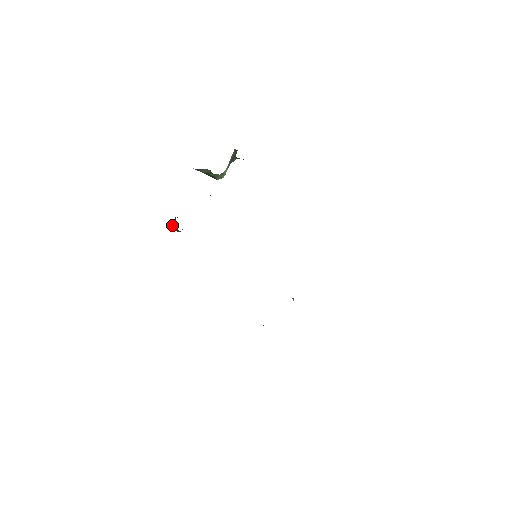
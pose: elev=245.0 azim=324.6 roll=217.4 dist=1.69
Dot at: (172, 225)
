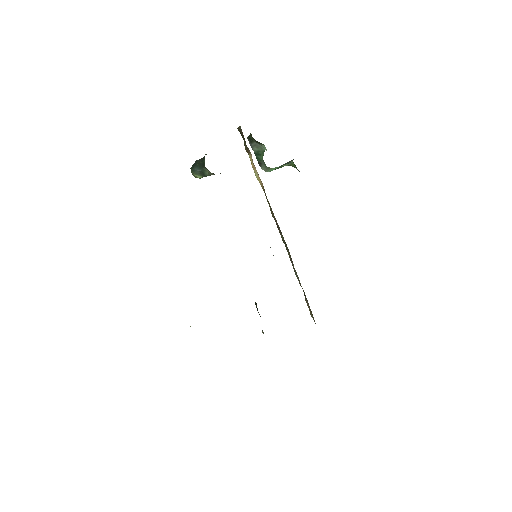
Dot at: (199, 160)
